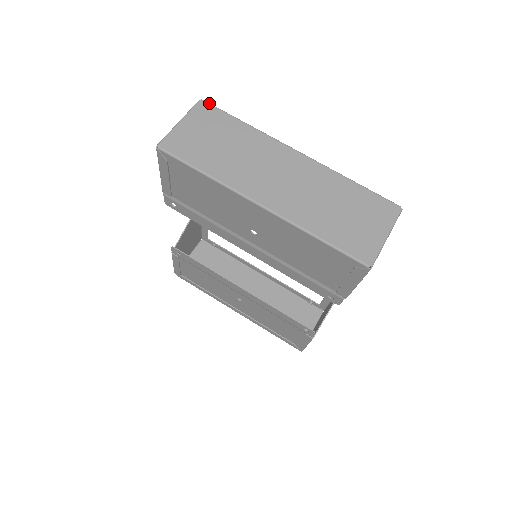
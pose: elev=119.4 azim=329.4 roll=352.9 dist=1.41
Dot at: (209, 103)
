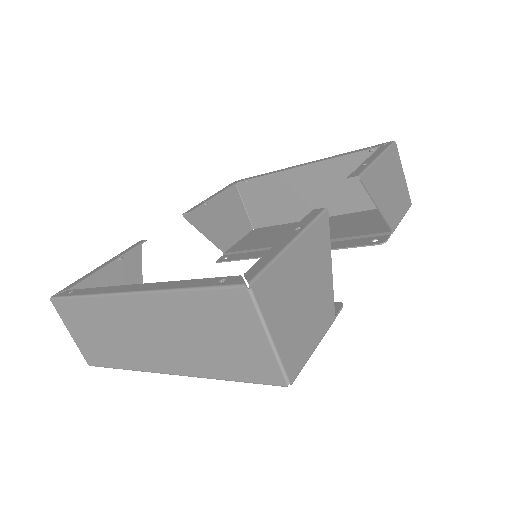
Dot at: (55, 299)
